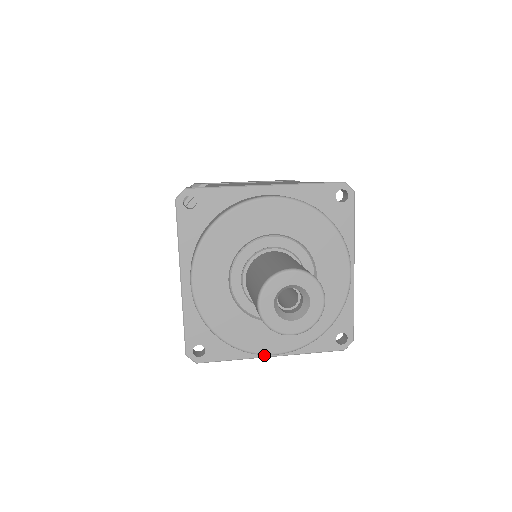
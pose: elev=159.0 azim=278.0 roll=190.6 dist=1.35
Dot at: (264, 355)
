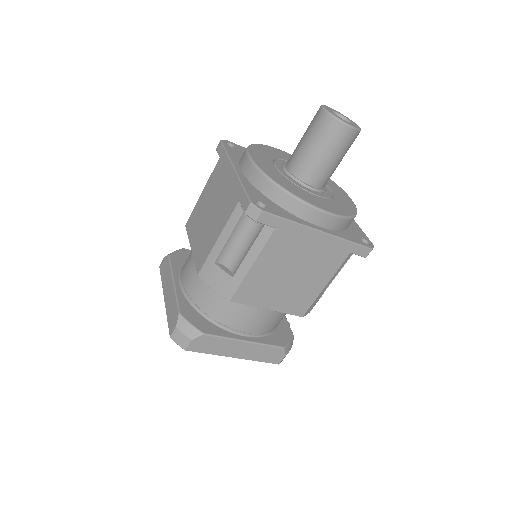
Dot at: (314, 228)
